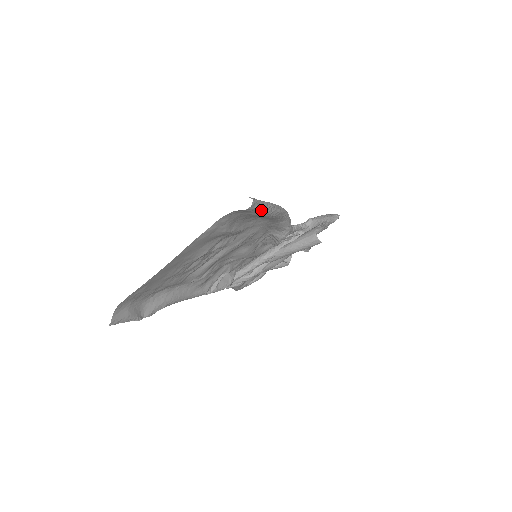
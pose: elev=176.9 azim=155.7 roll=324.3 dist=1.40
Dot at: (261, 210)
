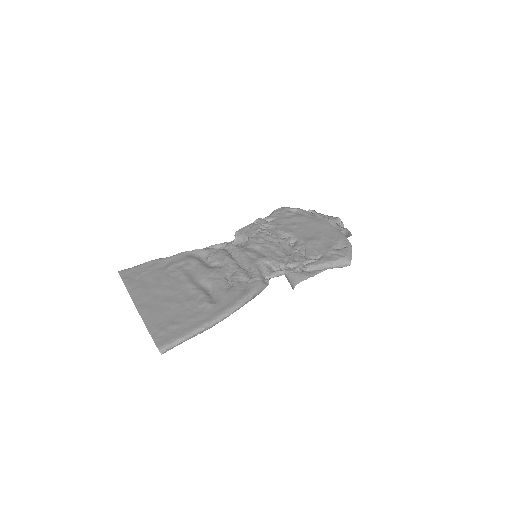
Dot at: (181, 342)
